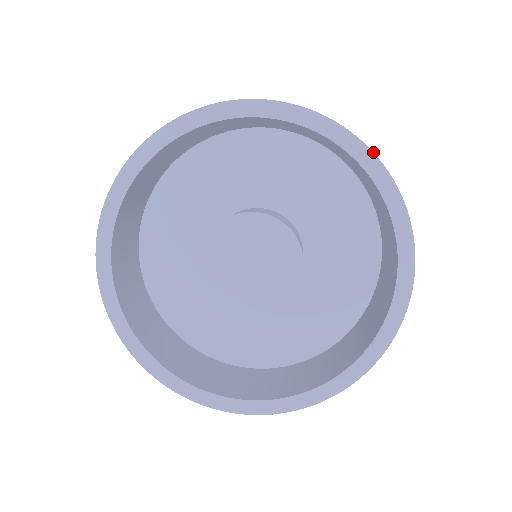
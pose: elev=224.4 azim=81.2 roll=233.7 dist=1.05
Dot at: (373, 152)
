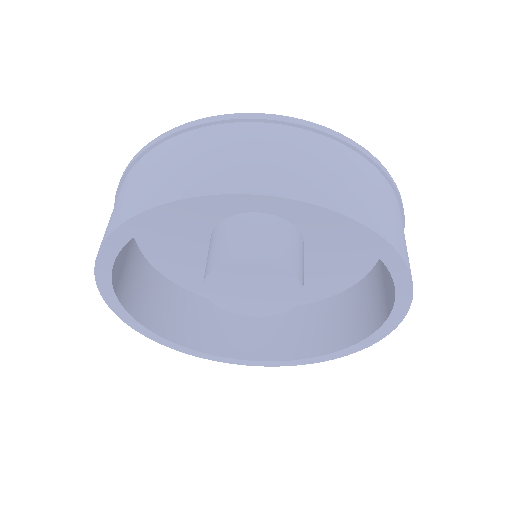
Dot at: (385, 240)
